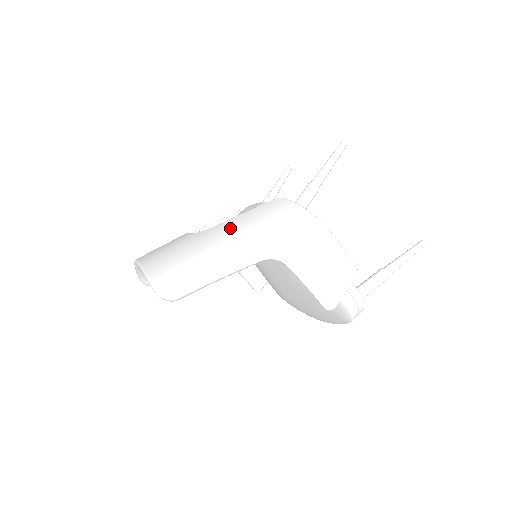
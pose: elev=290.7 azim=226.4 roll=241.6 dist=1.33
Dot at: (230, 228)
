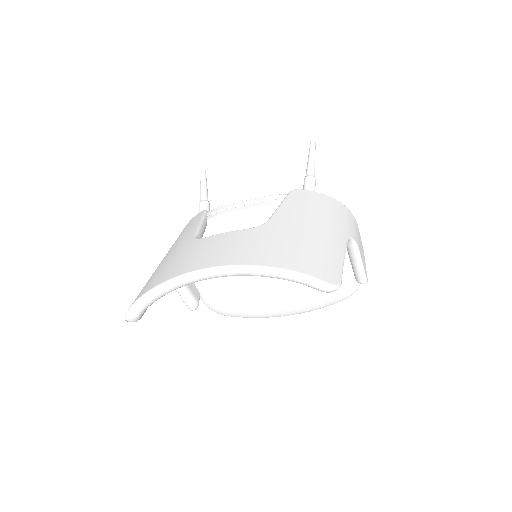
Dot at: (298, 216)
